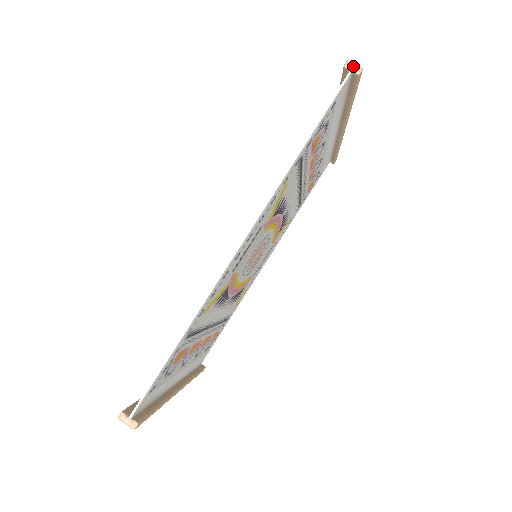
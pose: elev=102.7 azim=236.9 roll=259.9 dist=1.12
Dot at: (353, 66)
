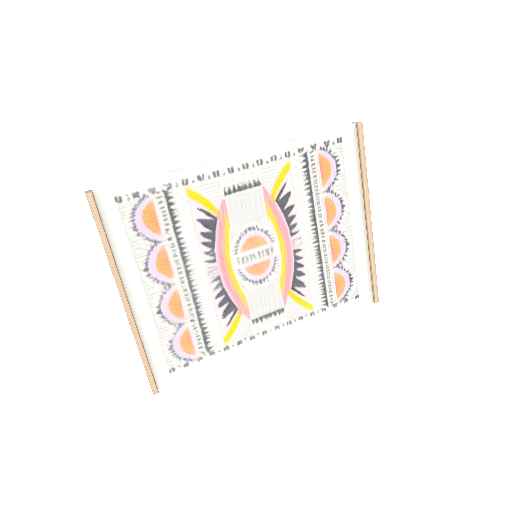
Dot at: (357, 122)
